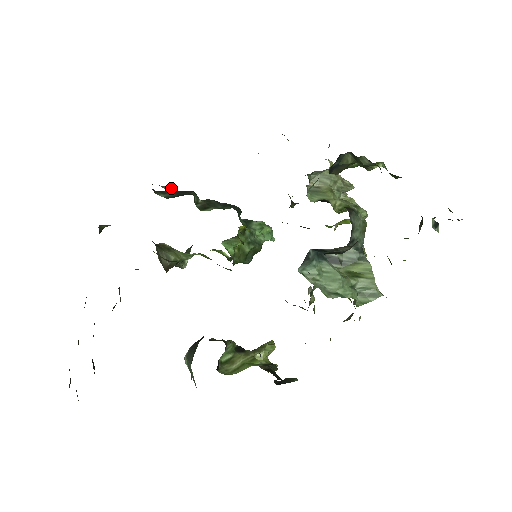
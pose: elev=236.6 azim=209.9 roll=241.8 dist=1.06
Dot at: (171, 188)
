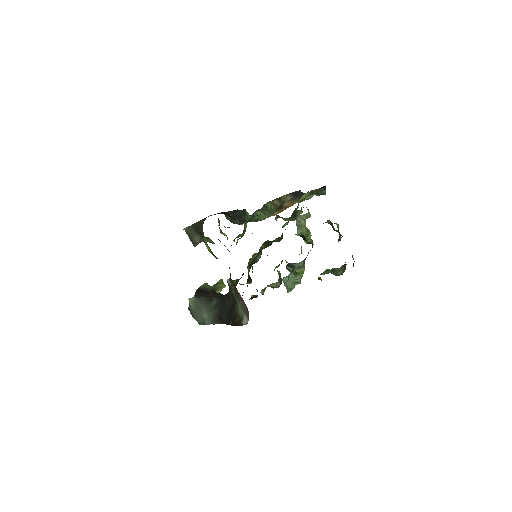
Dot at: (240, 222)
